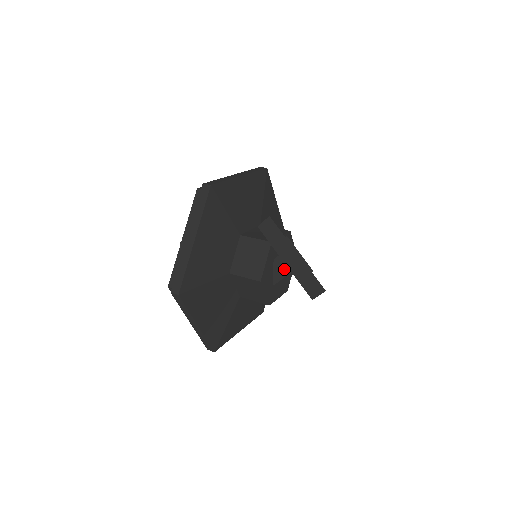
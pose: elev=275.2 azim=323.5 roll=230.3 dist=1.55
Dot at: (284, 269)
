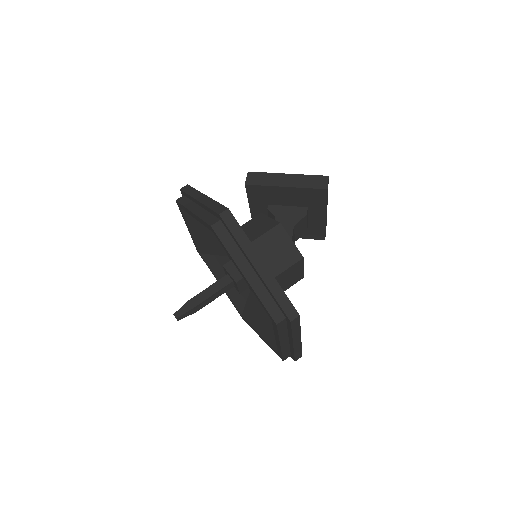
Dot at: (287, 226)
